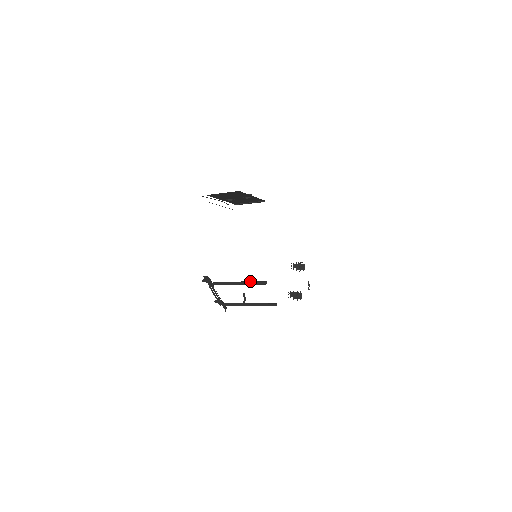
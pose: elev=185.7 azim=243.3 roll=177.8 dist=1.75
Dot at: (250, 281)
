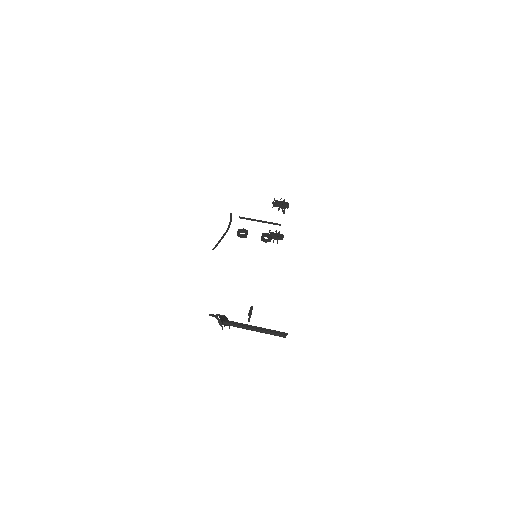
Dot at: (267, 331)
